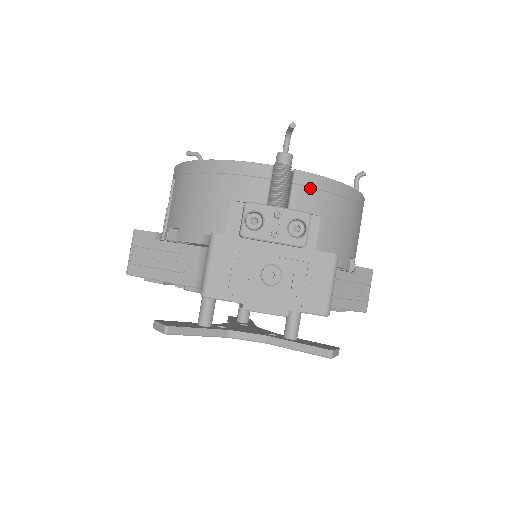
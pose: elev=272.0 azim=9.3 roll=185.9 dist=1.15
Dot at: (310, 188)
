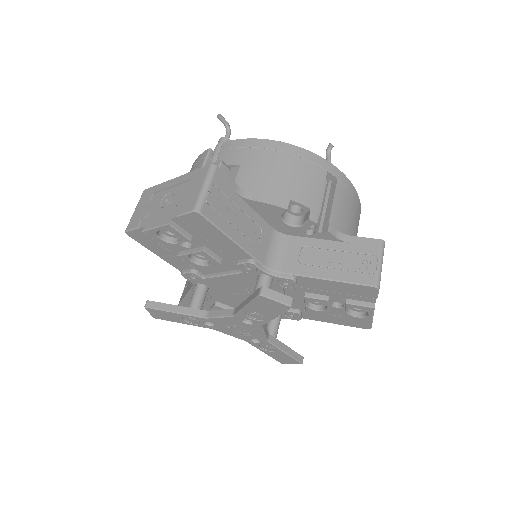
Dot at: (232, 149)
